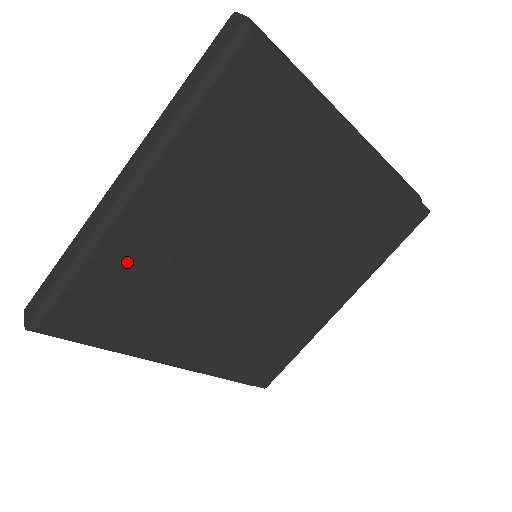
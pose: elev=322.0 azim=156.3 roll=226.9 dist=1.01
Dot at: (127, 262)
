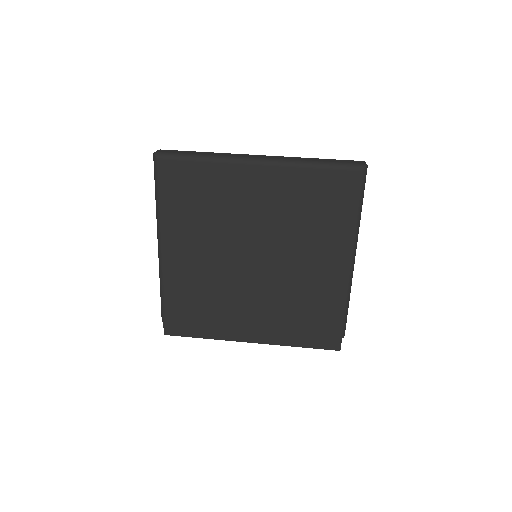
Dot at: (220, 183)
